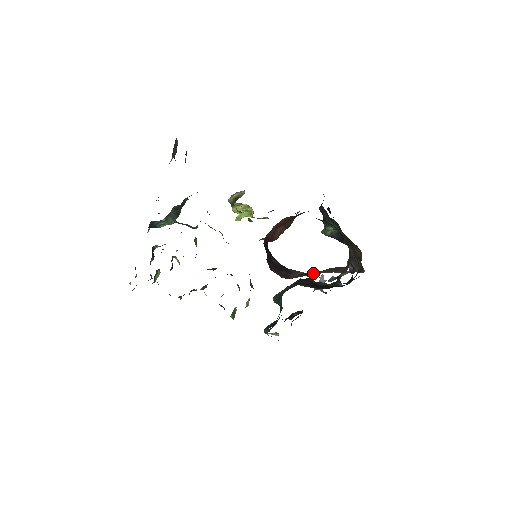
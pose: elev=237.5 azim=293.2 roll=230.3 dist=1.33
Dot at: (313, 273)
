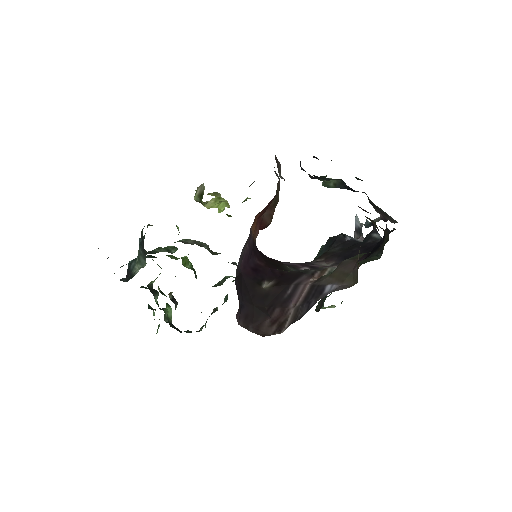
Dot at: (316, 293)
